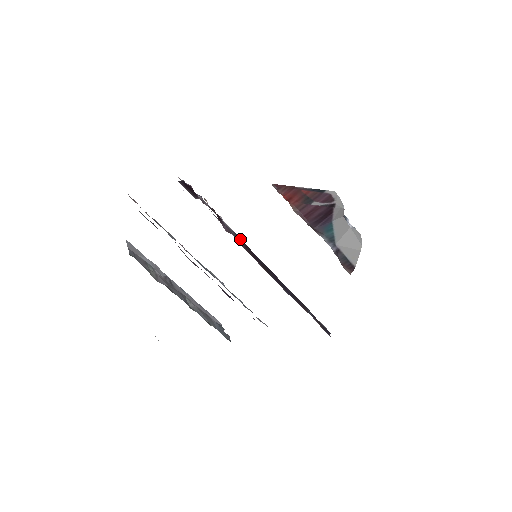
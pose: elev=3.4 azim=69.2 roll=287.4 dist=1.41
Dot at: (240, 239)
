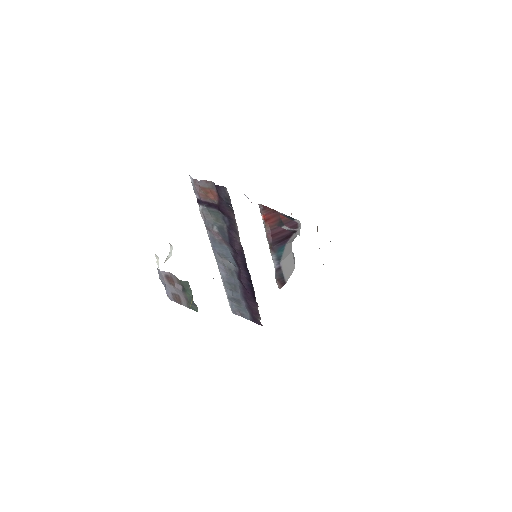
Dot at: occluded
